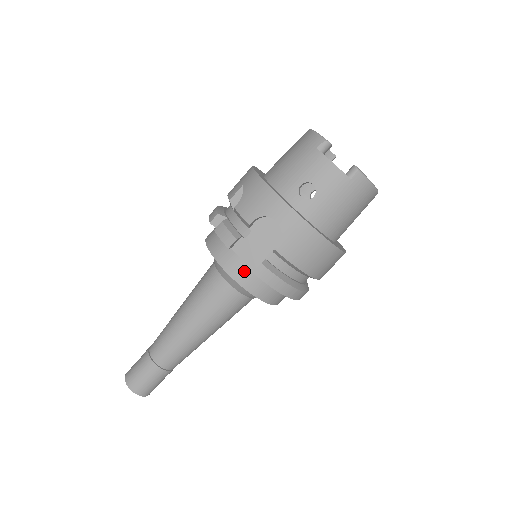
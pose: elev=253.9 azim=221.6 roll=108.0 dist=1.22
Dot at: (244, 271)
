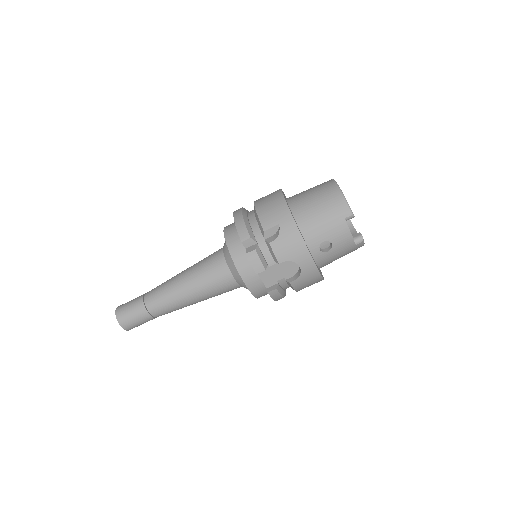
Dot at: (258, 285)
